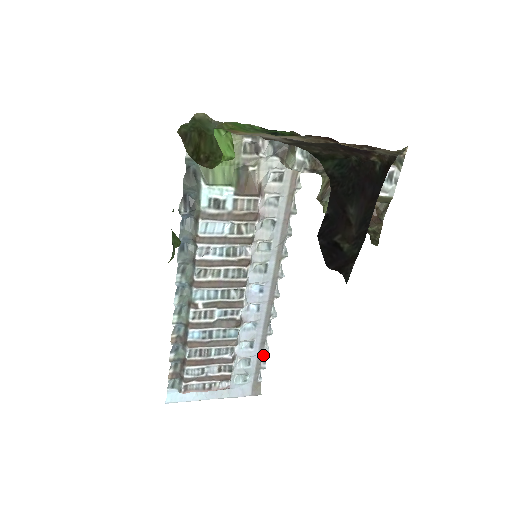
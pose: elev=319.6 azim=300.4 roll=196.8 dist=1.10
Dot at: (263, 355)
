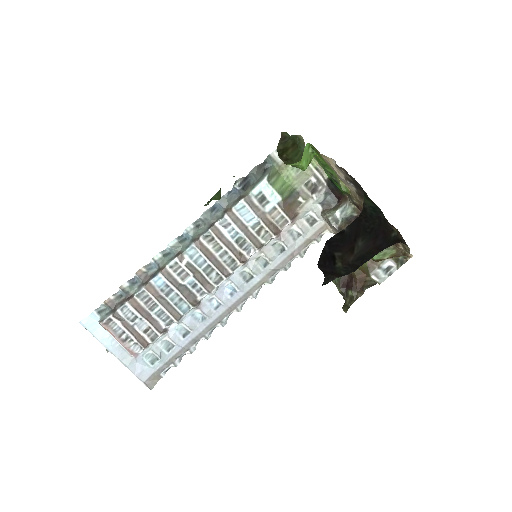
Dot at: (185, 353)
